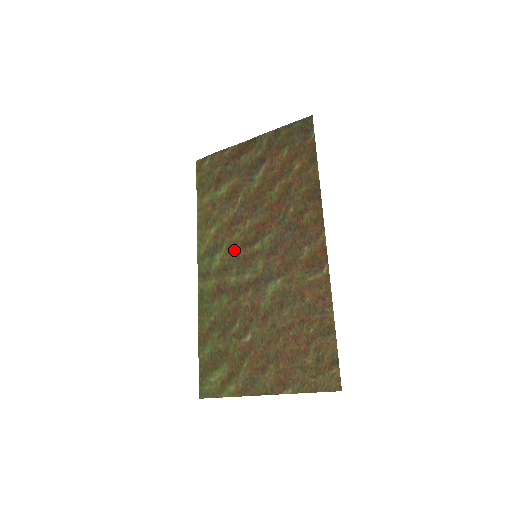
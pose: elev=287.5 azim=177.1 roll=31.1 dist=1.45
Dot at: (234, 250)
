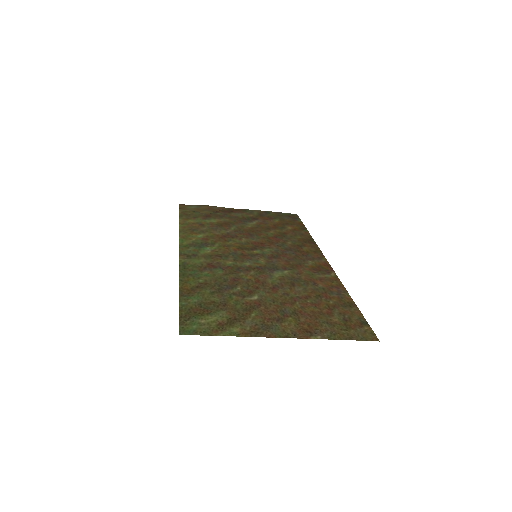
Dot at: (229, 248)
